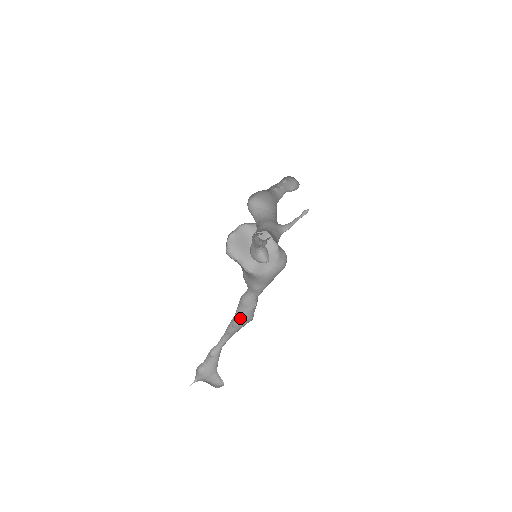
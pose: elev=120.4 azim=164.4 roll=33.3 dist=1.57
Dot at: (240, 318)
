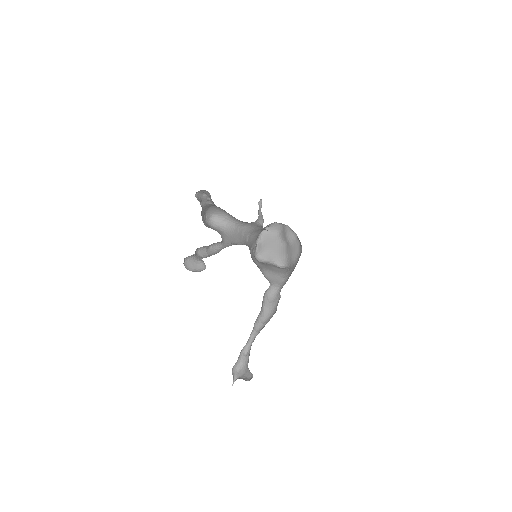
Dot at: (269, 313)
